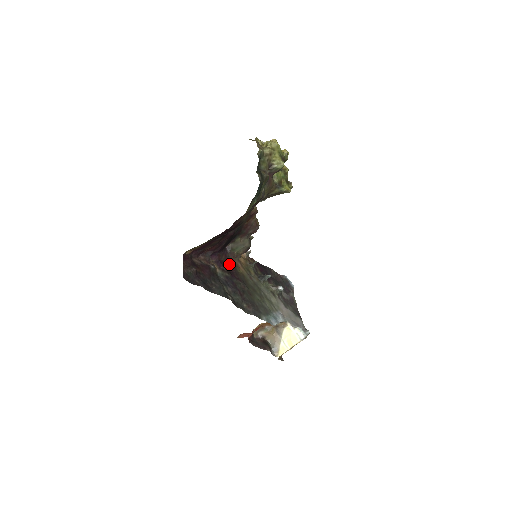
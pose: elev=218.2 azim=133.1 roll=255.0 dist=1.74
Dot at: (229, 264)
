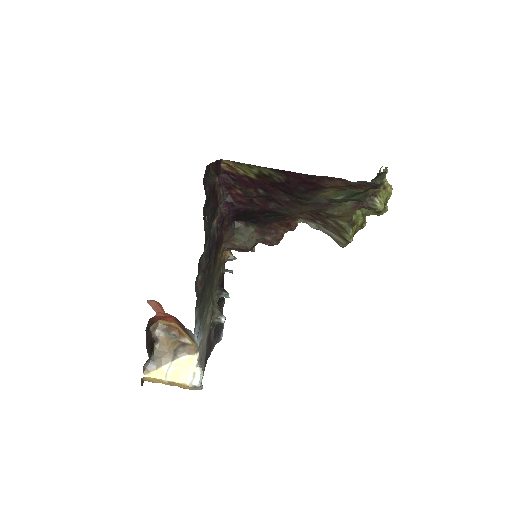
Dot at: (222, 235)
